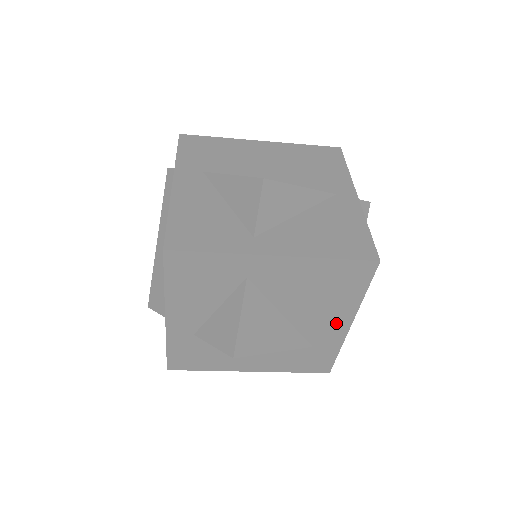
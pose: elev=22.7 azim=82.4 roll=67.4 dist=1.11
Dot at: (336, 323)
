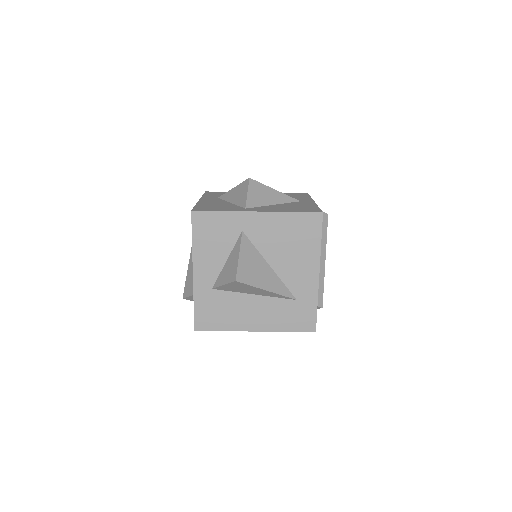
Dot at: (308, 273)
